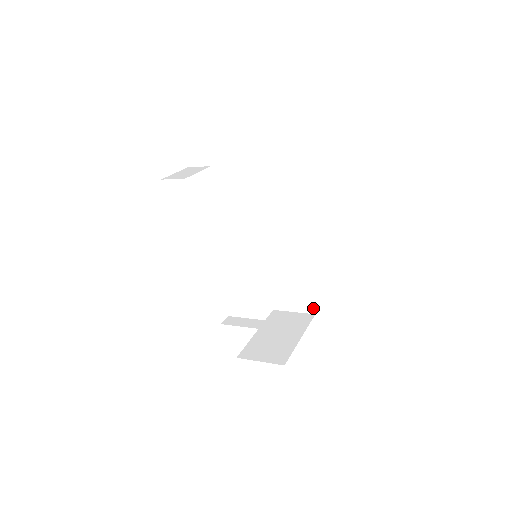
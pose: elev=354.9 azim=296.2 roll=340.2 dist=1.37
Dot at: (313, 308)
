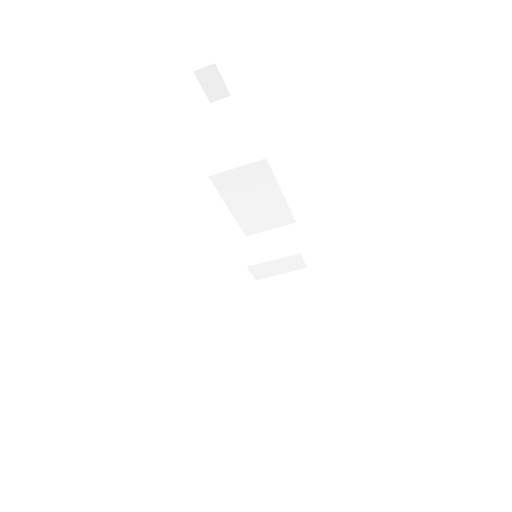
Dot at: (320, 385)
